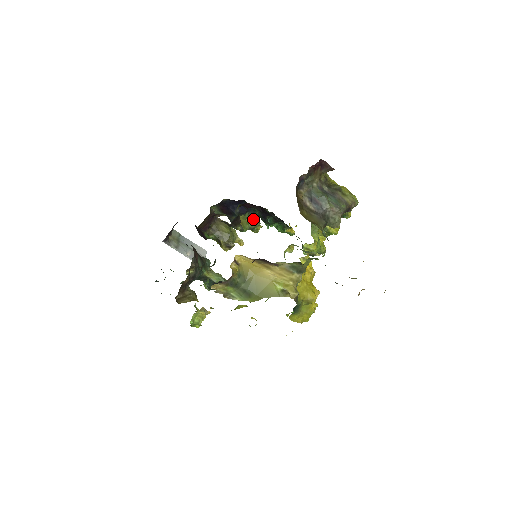
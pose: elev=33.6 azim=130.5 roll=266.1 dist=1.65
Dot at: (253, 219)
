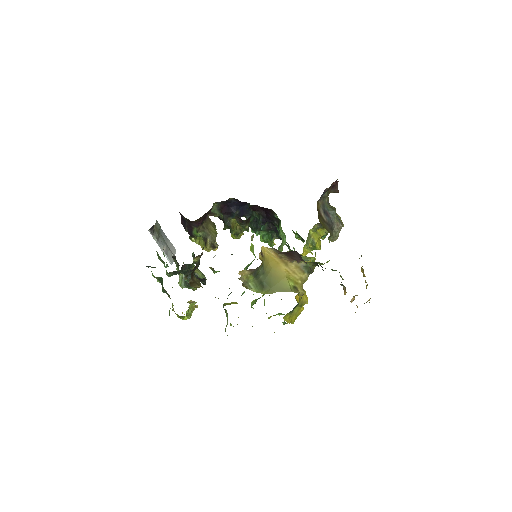
Dot at: occluded
